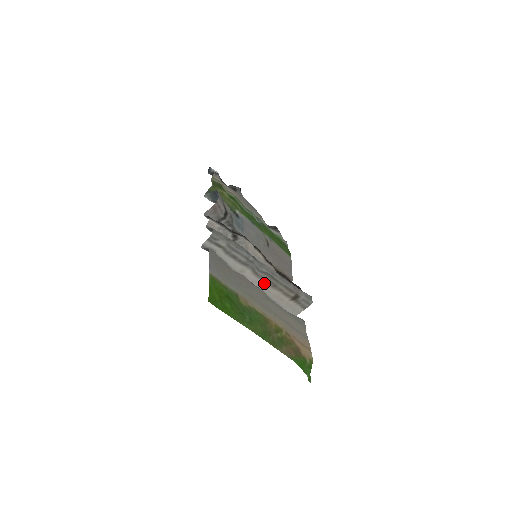
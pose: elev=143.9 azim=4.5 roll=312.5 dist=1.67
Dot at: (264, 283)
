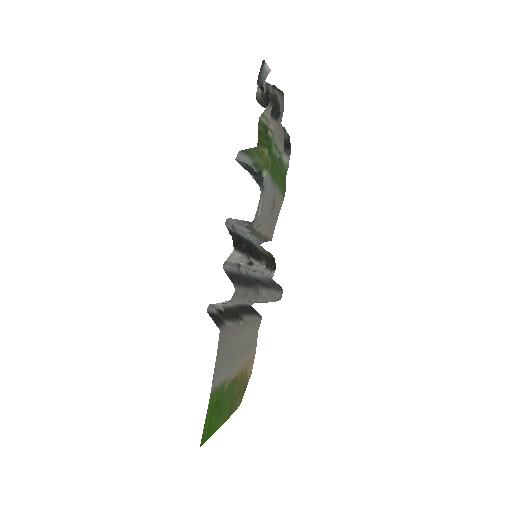
Dot at: occluded
